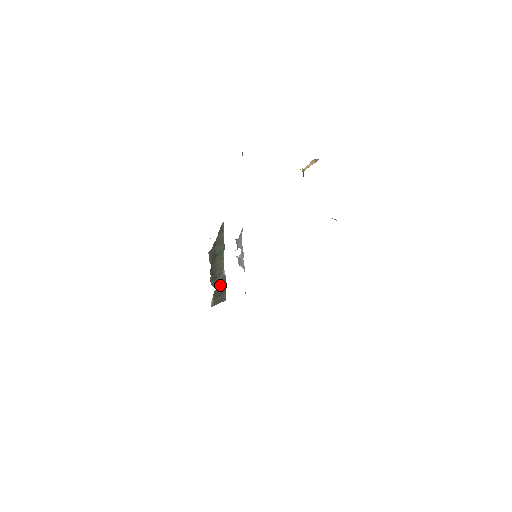
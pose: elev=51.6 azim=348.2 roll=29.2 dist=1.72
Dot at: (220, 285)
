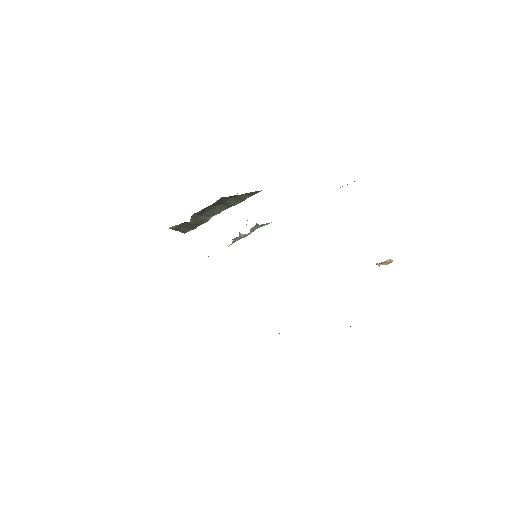
Dot at: (196, 222)
